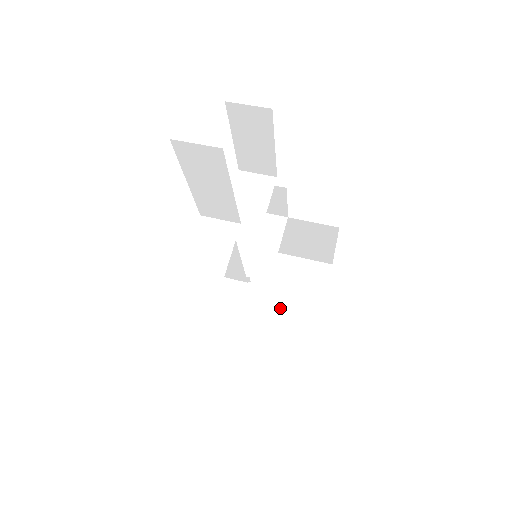
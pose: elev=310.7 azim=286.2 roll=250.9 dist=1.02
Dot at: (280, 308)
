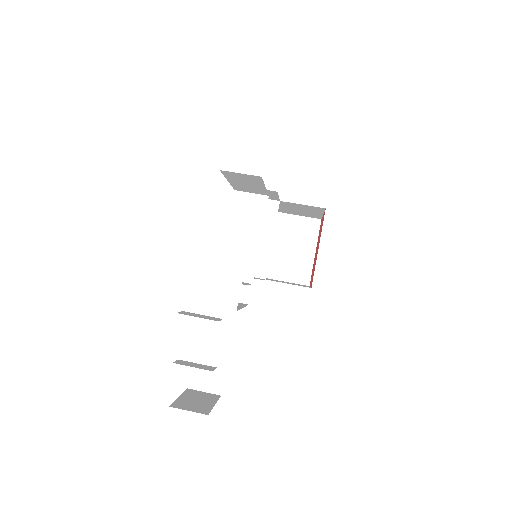
Dot at: (278, 262)
